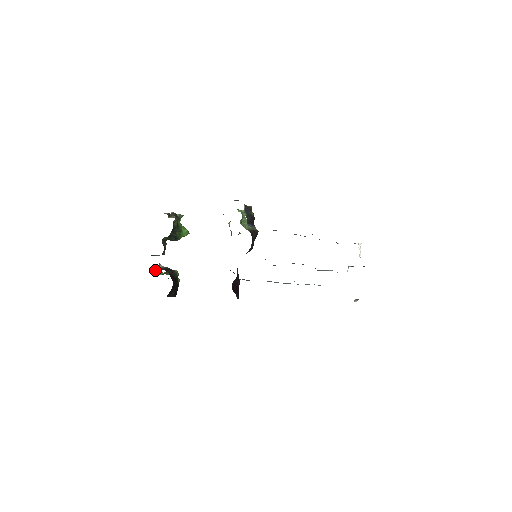
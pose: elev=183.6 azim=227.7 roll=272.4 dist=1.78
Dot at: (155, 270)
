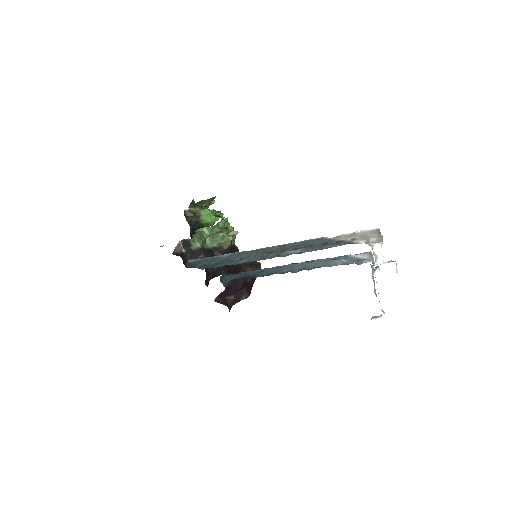
Dot at: occluded
